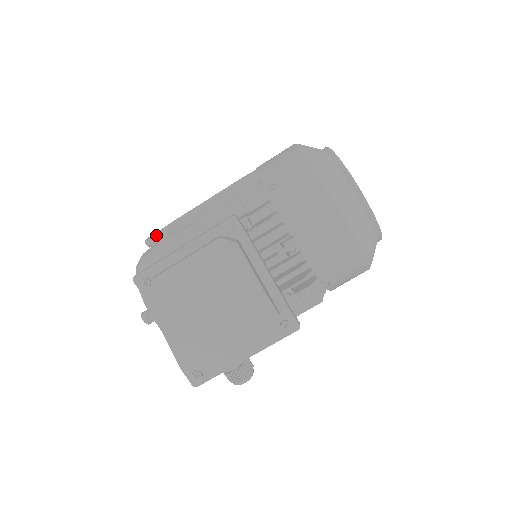
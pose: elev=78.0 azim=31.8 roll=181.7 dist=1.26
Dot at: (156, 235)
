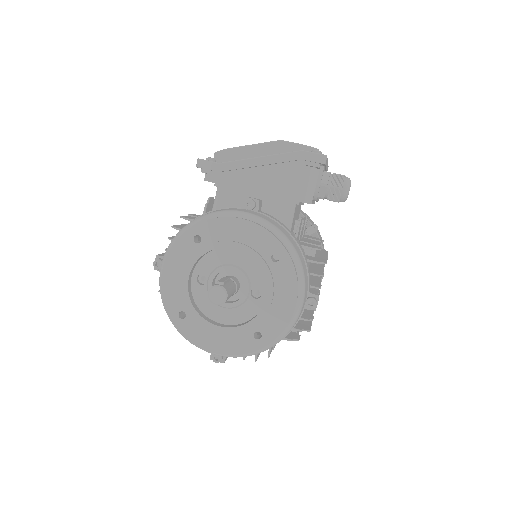
Dot at: (163, 254)
